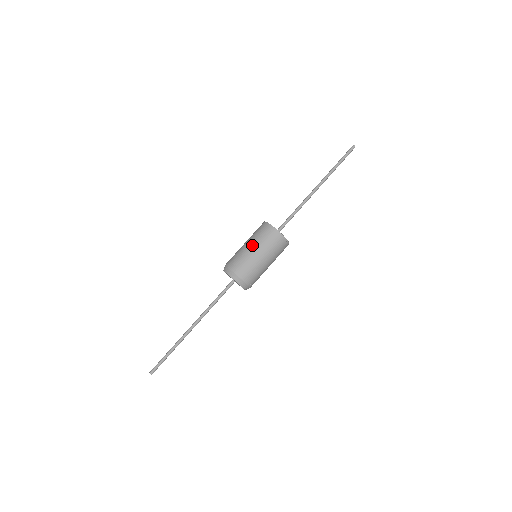
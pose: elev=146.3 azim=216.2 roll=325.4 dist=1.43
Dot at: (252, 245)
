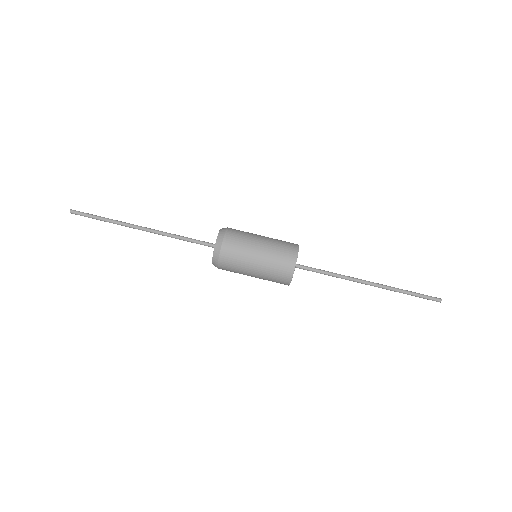
Dot at: occluded
